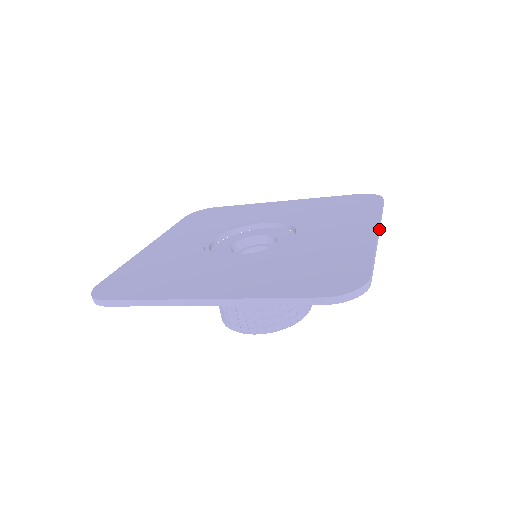
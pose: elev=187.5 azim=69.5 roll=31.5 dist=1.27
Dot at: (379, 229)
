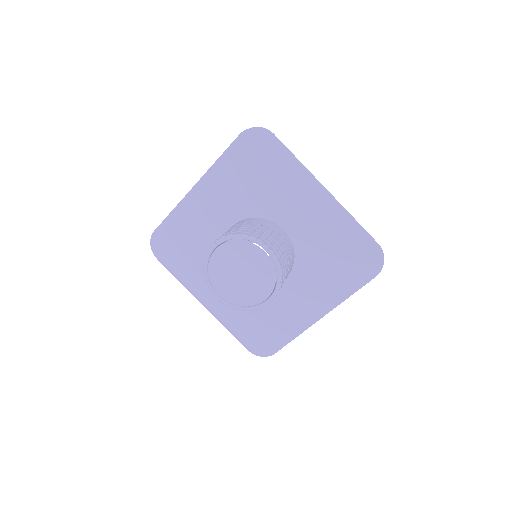
Dot at: (333, 198)
